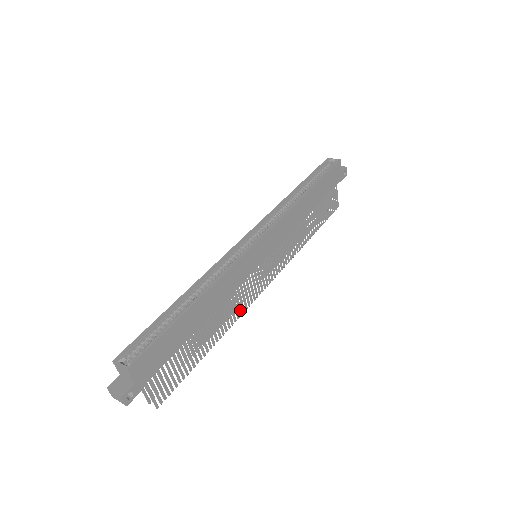
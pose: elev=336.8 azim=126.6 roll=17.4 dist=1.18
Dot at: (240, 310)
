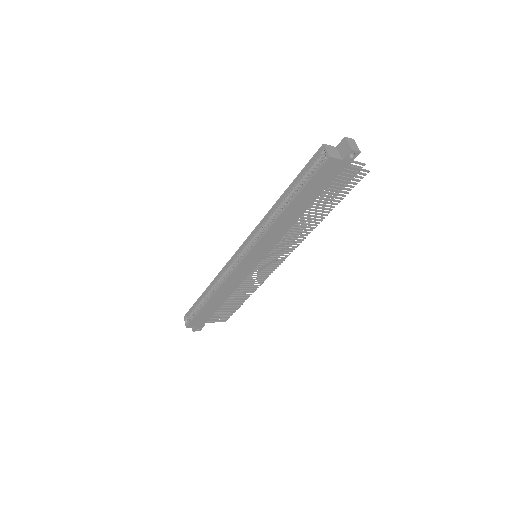
Dot at: (261, 280)
